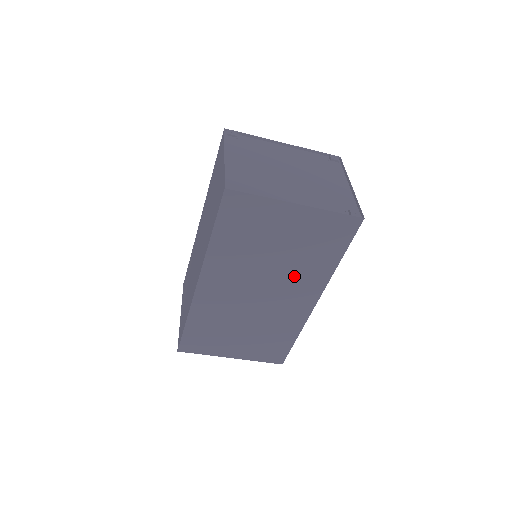
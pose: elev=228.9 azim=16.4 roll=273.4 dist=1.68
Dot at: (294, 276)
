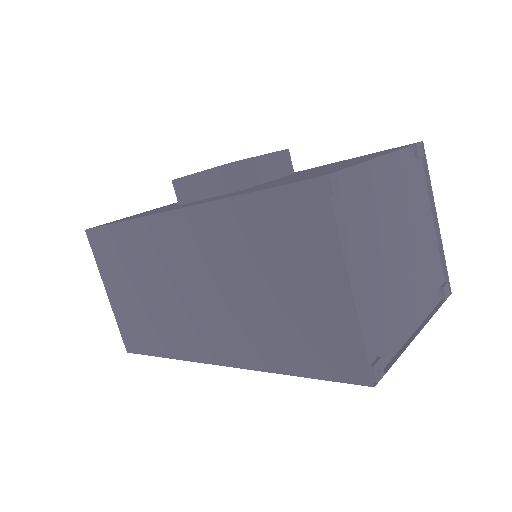
Dot at: occluded
